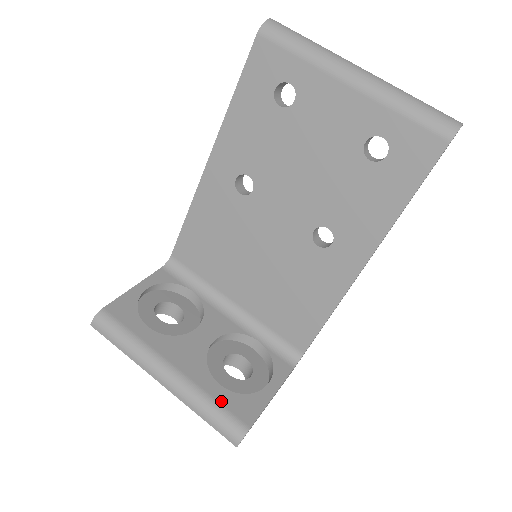
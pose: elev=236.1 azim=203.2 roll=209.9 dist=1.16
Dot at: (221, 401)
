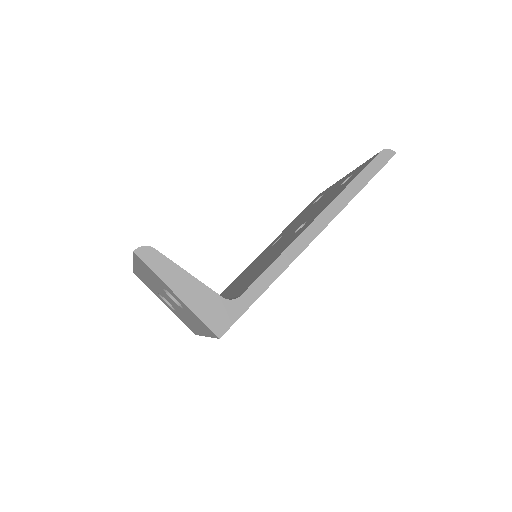
Dot at: occluded
